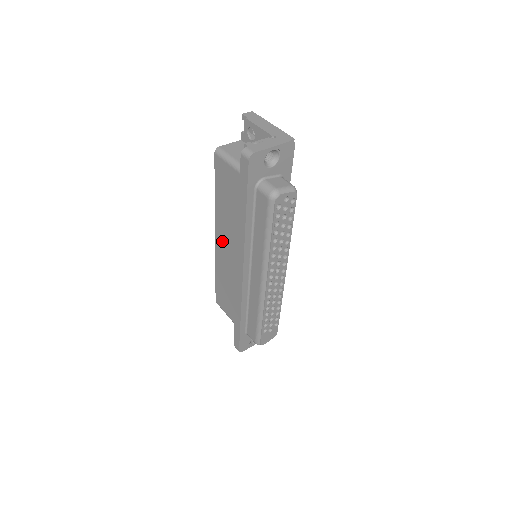
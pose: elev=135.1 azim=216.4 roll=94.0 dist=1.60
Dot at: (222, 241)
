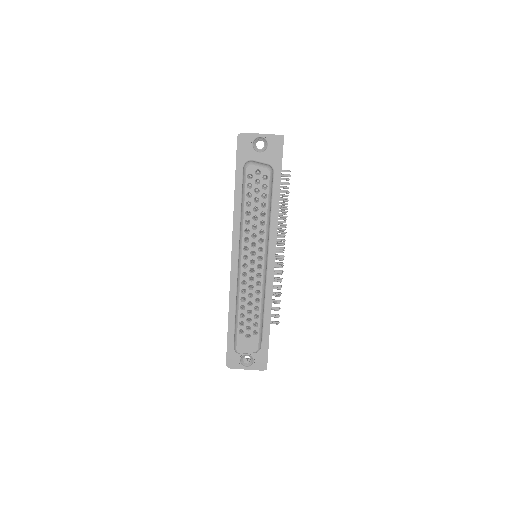
Dot at: occluded
